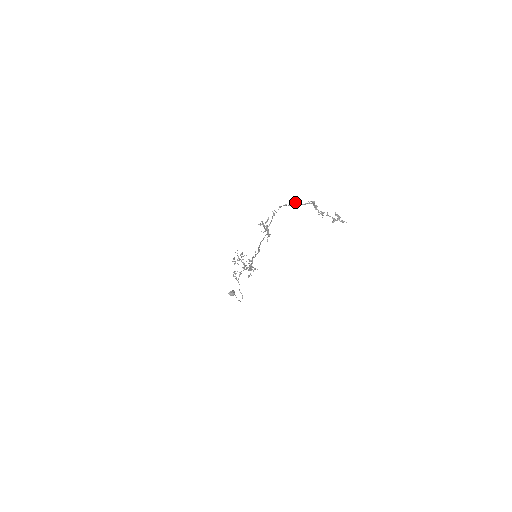
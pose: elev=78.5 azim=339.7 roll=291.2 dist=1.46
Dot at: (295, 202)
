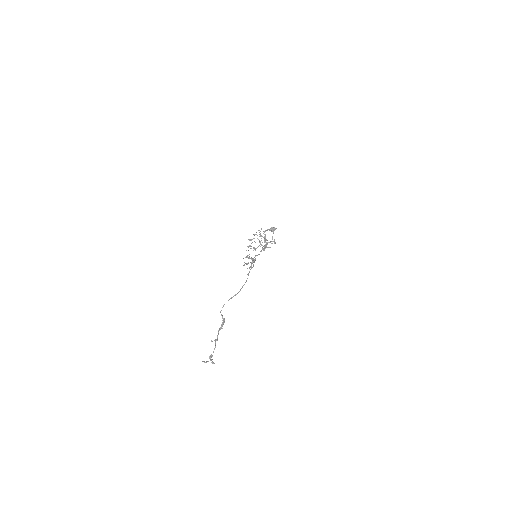
Dot at: (236, 294)
